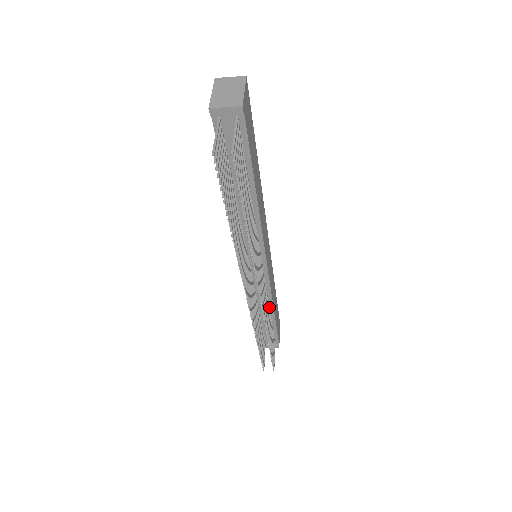
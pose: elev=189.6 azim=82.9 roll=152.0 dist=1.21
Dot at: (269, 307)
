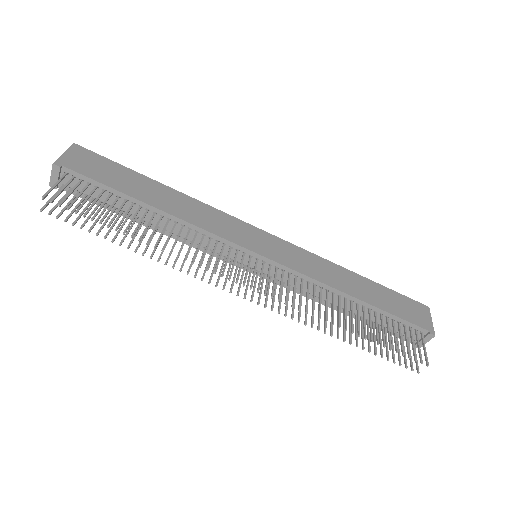
Dot at: (339, 295)
